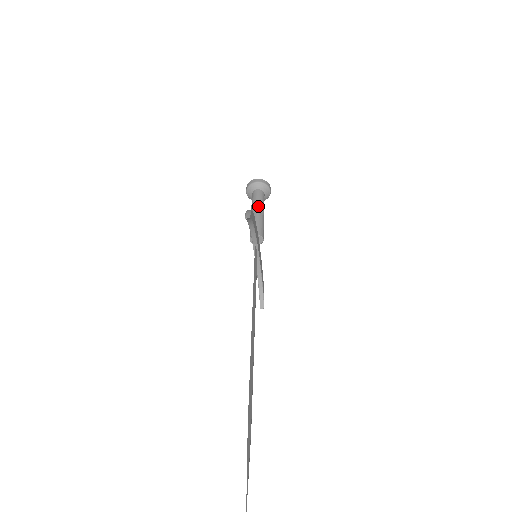
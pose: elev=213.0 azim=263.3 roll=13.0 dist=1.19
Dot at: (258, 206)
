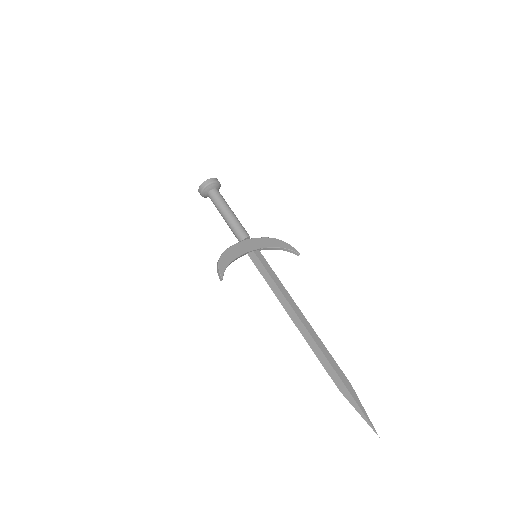
Dot at: (221, 211)
